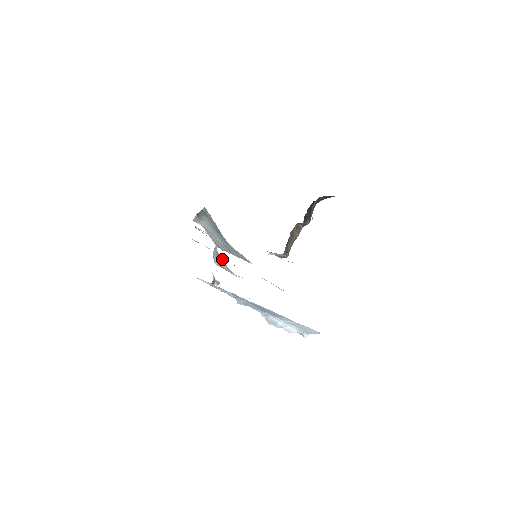
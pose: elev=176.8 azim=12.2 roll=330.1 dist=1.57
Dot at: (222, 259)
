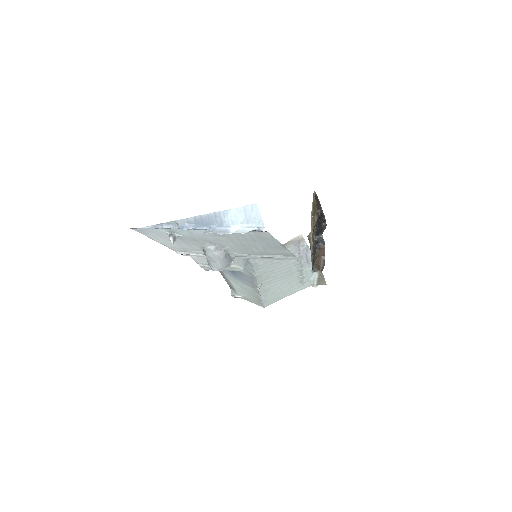
Dot at: (203, 250)
